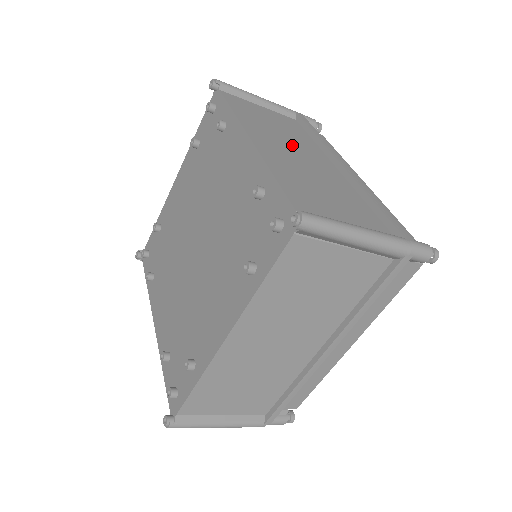
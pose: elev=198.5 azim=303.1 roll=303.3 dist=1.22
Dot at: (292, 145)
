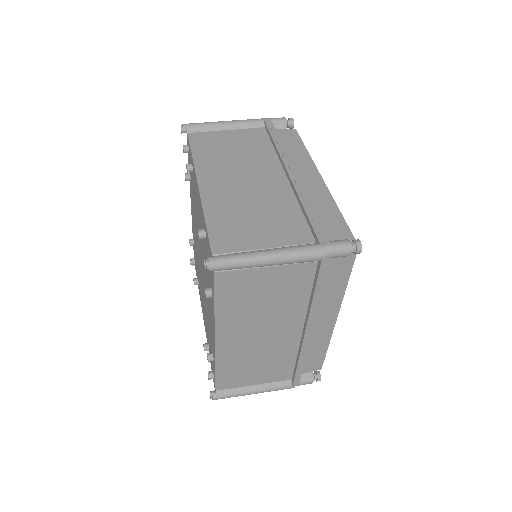
Dot at: (243, 169)
